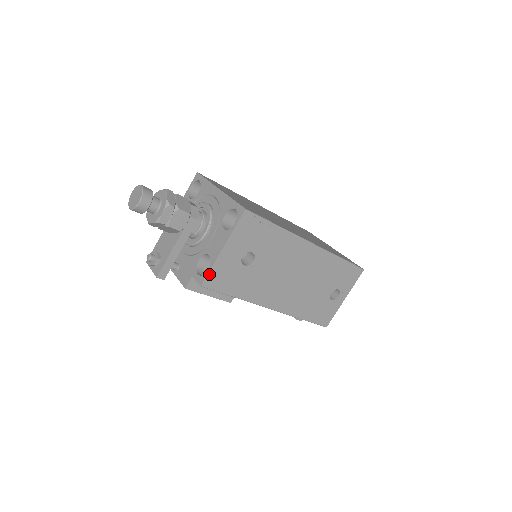
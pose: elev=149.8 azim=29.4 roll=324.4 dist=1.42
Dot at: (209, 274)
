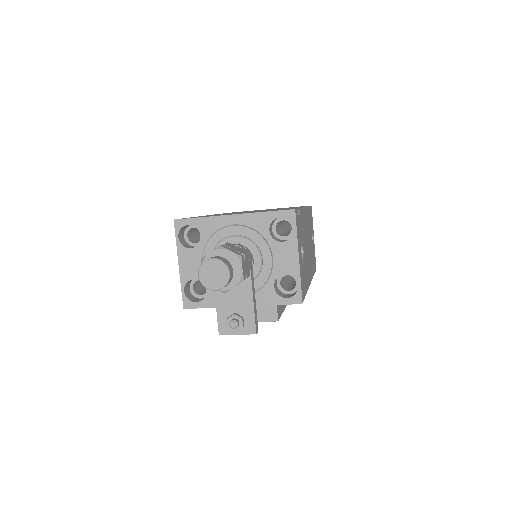
Dot at: (301, 288)
